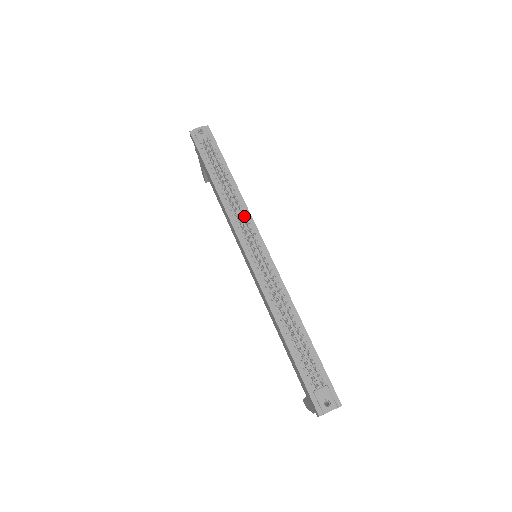
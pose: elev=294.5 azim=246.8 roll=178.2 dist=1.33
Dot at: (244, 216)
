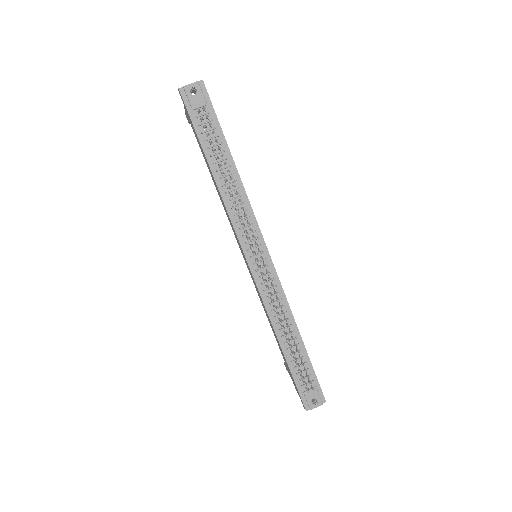
Dot at: occluded
